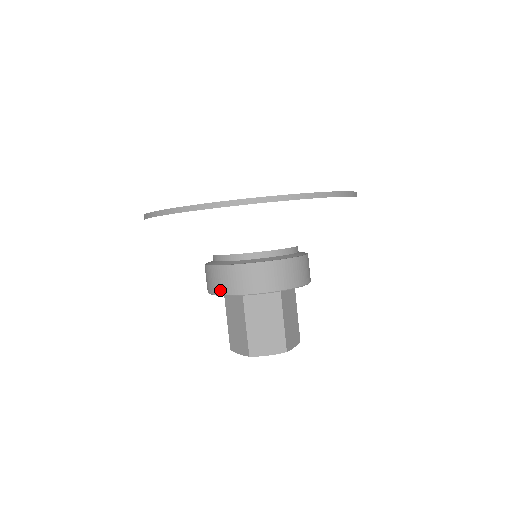
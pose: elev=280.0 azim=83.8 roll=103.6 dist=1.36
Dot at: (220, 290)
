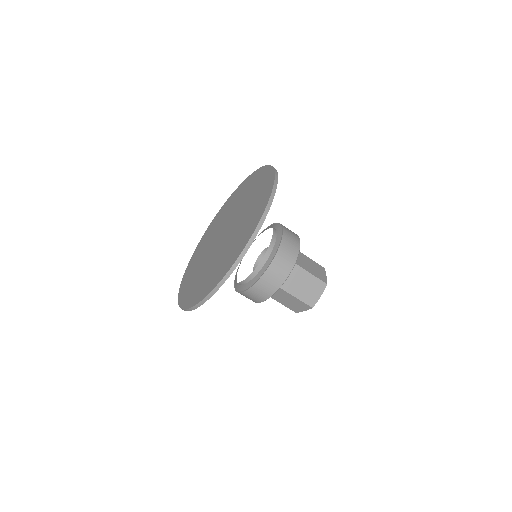
Dot at: (264, 298)
